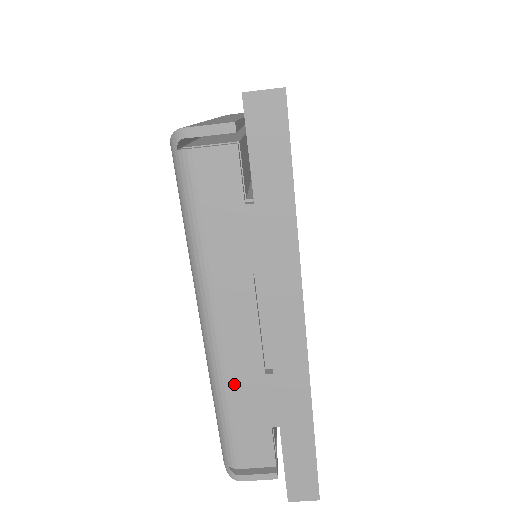
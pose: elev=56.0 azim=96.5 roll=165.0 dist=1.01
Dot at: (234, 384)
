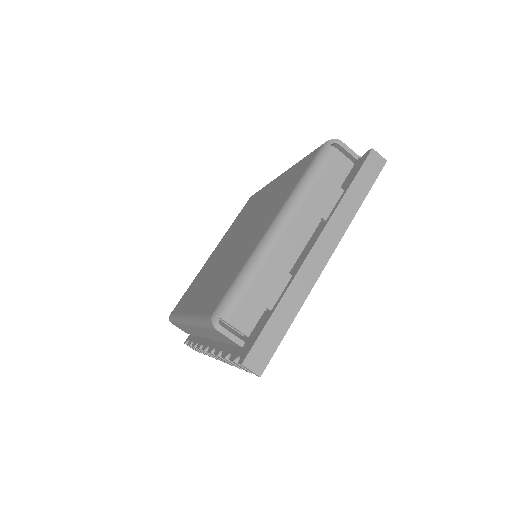
Dot at: (269, 265)
